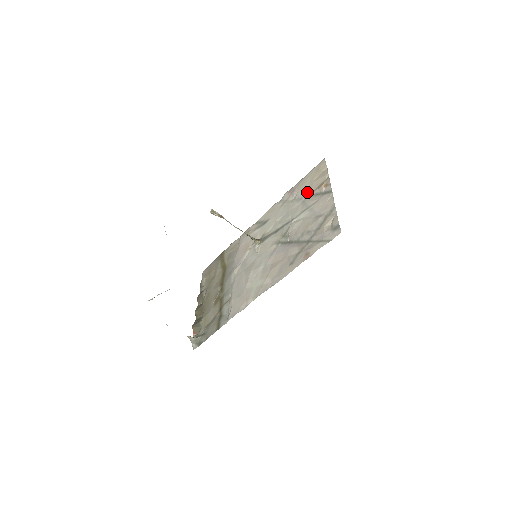
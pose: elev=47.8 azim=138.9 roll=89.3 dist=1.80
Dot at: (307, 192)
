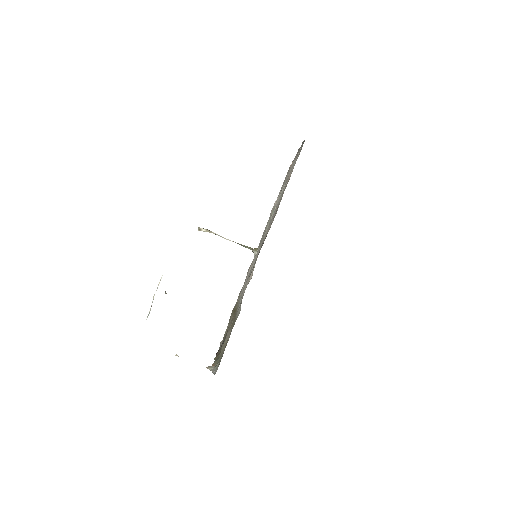
Dot at: occluded
